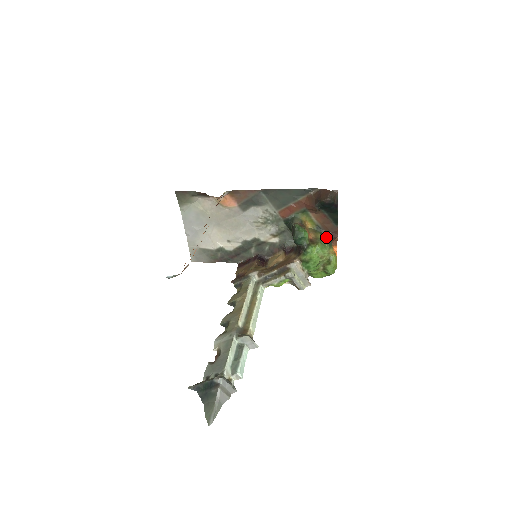
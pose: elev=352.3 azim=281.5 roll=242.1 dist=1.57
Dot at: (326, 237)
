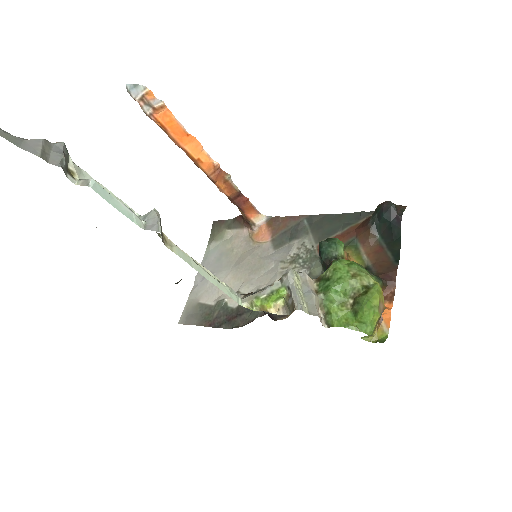
Dot at: (375, 275)
